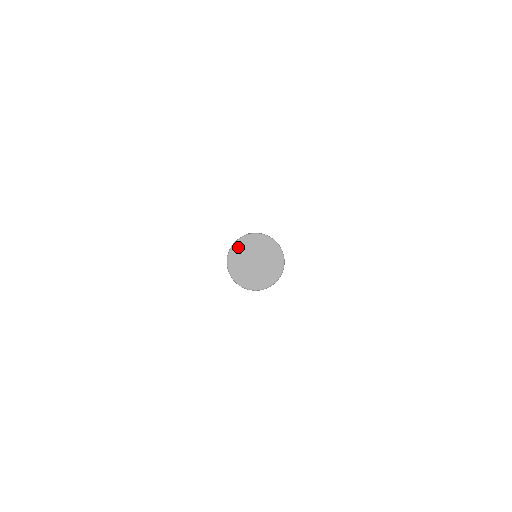
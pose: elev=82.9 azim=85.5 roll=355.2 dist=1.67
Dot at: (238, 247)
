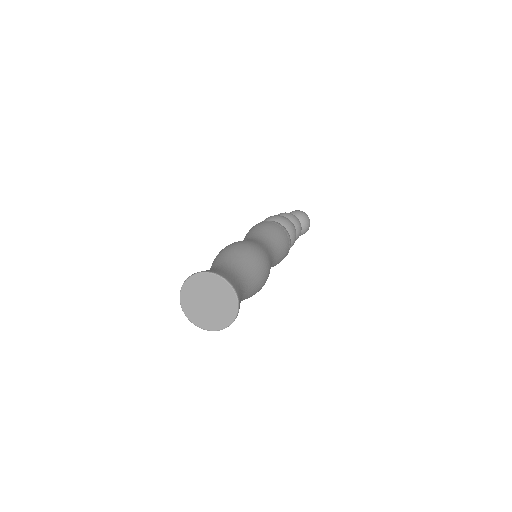
Dot at: (186, 292)
